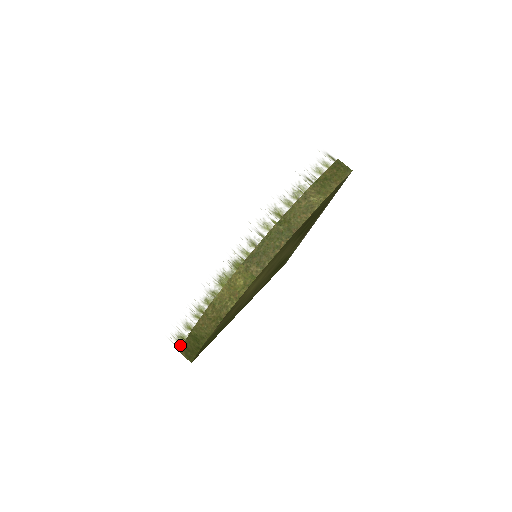
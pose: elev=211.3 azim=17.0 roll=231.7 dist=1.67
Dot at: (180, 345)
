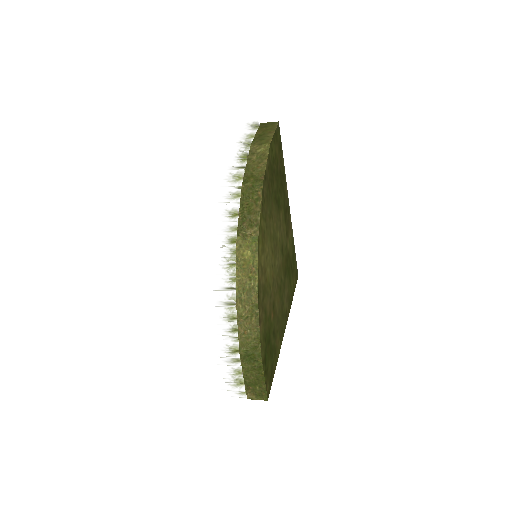
Dot at: (241, 383)
